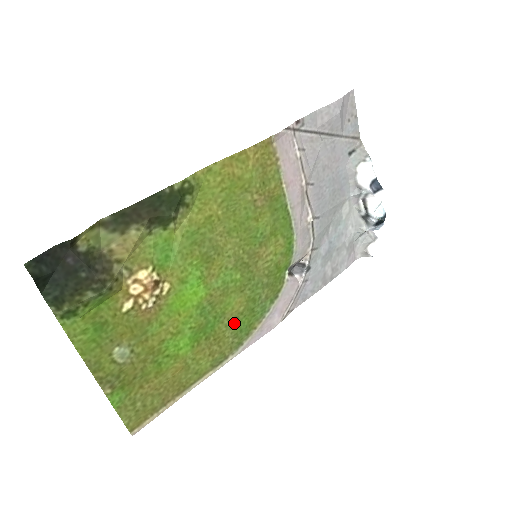
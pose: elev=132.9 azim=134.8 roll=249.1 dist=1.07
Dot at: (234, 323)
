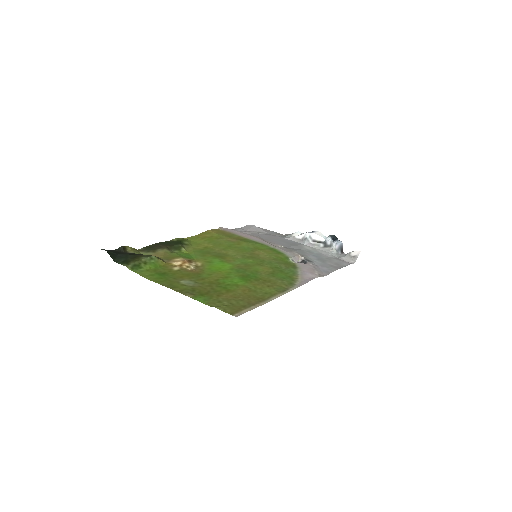
Dot at: (272, 276)
